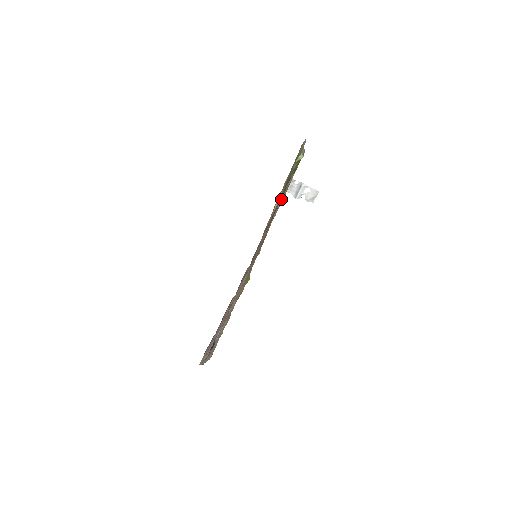
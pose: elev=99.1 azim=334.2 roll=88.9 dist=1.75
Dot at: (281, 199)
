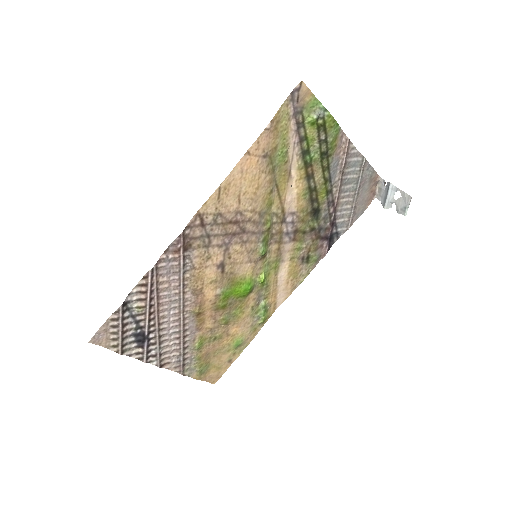
Dot at: (321, 190)
